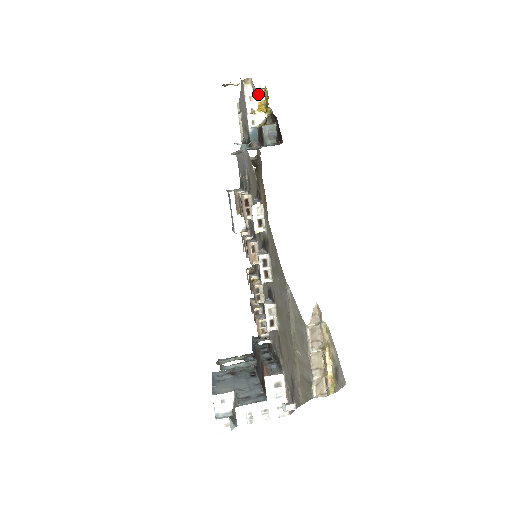
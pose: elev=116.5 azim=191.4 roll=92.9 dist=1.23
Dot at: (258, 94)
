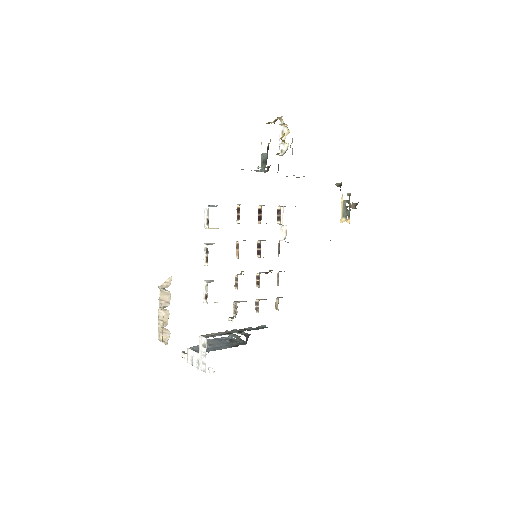
Dot at: (287, 128)
